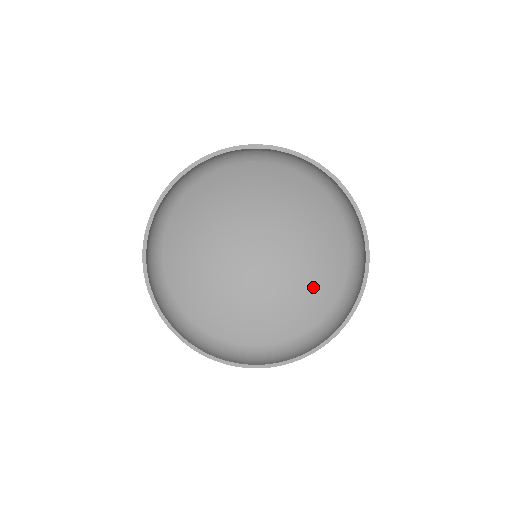
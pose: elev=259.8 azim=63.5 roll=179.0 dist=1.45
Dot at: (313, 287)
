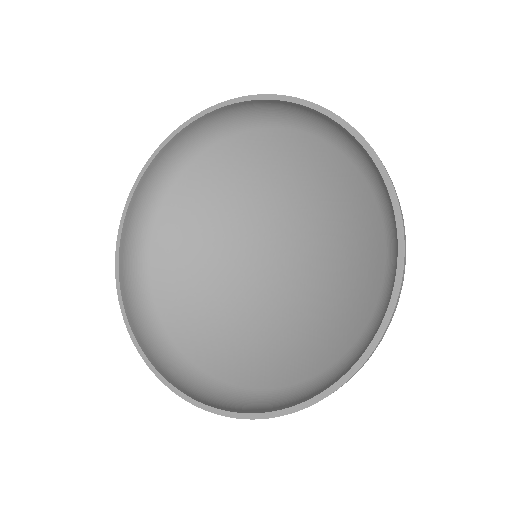
Dot at: (344, 216)
